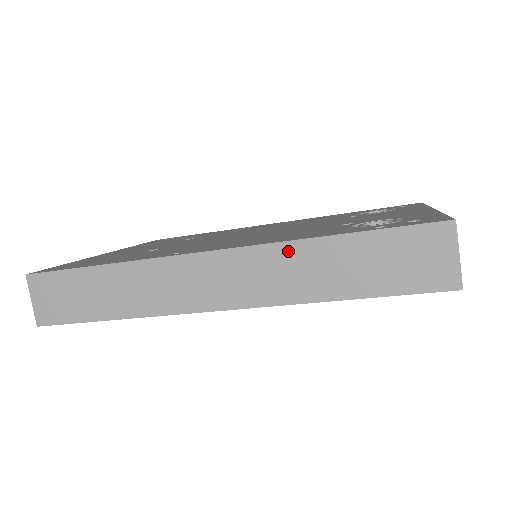
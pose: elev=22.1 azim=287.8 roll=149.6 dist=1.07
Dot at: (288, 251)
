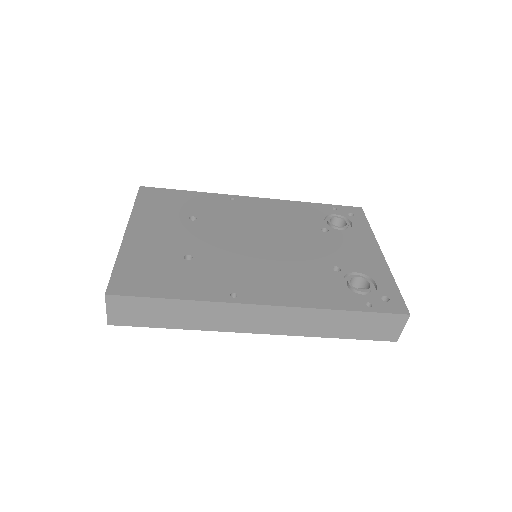
Dot at: (315, 313)
